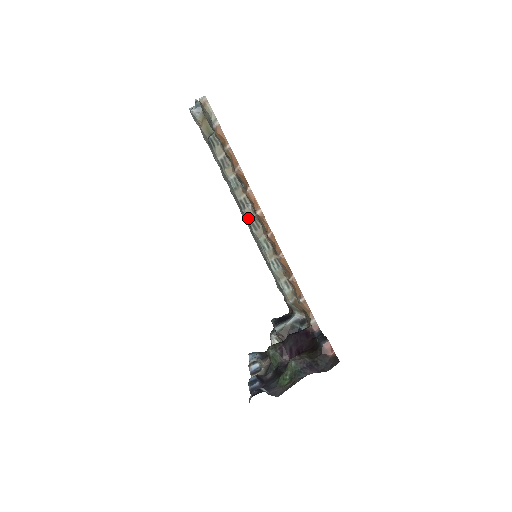
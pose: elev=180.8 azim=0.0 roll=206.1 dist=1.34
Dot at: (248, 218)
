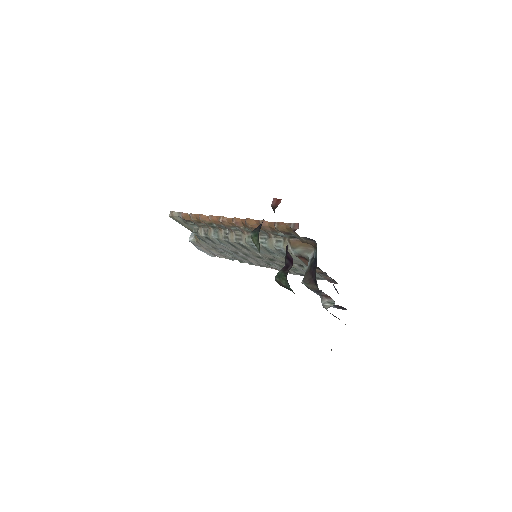
Dot at: (233, 240)
